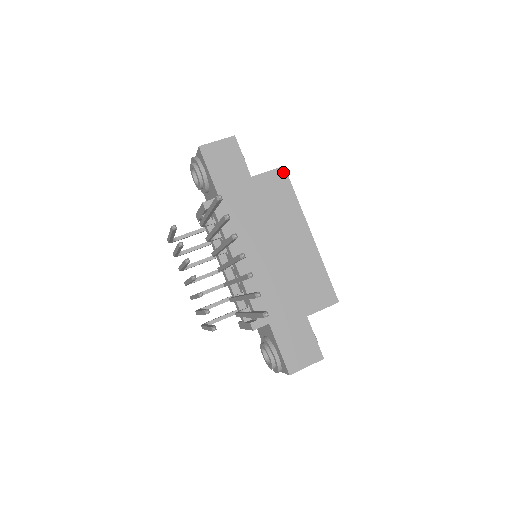
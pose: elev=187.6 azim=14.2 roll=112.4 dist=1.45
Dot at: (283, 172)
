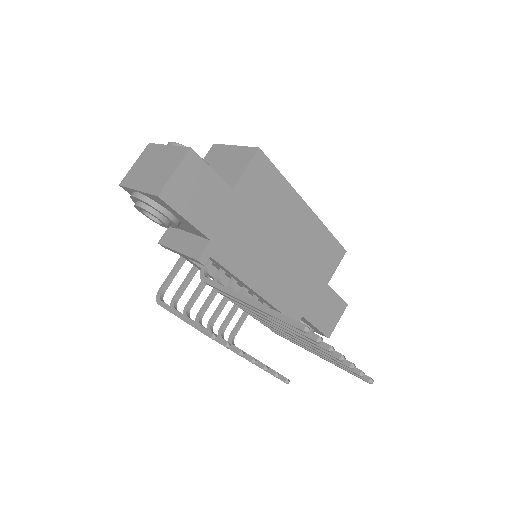
Dot at: (261, 157)
